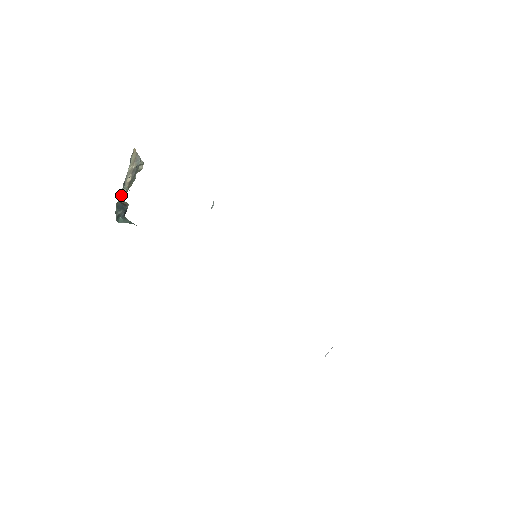
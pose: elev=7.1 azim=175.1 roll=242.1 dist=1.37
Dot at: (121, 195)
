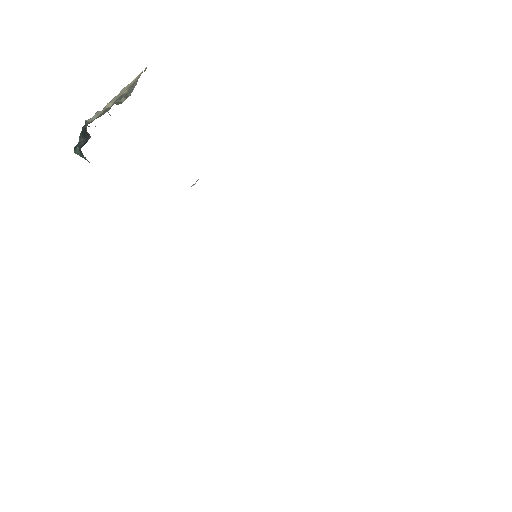
Dot at: (89, 119)
